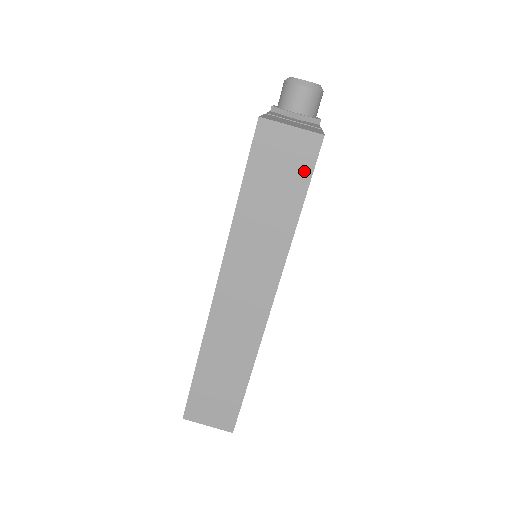
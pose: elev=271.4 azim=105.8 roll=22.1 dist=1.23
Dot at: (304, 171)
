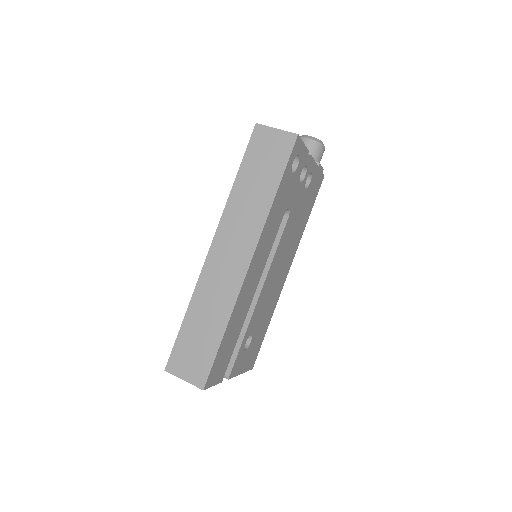
Dot at: (283, 159)
